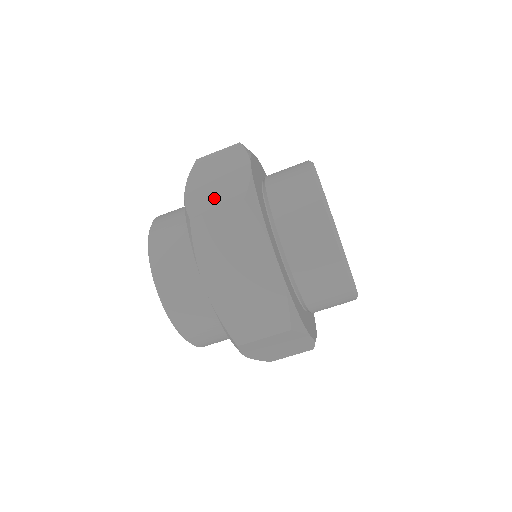
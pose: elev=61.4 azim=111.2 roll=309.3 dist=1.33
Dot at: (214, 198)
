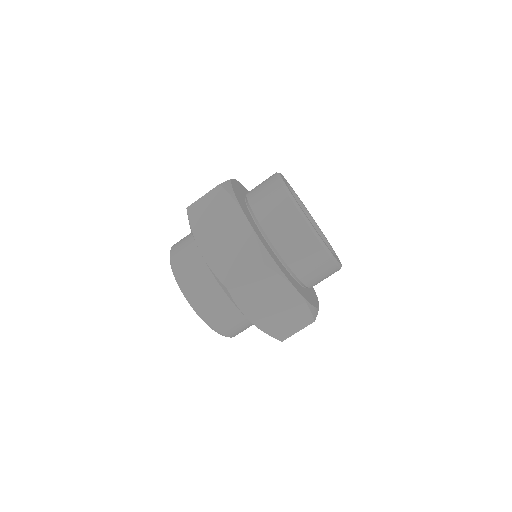
Dot at: (236, 263)
